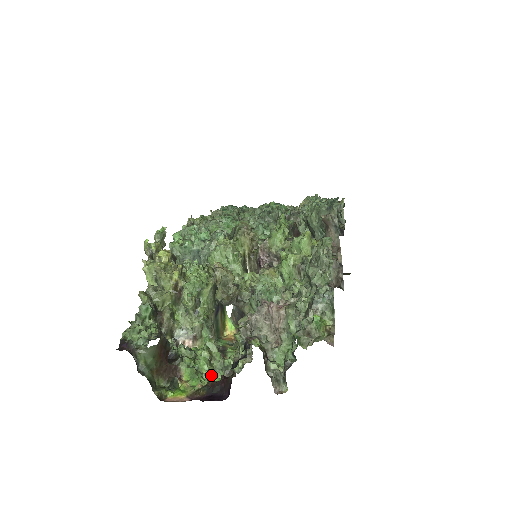
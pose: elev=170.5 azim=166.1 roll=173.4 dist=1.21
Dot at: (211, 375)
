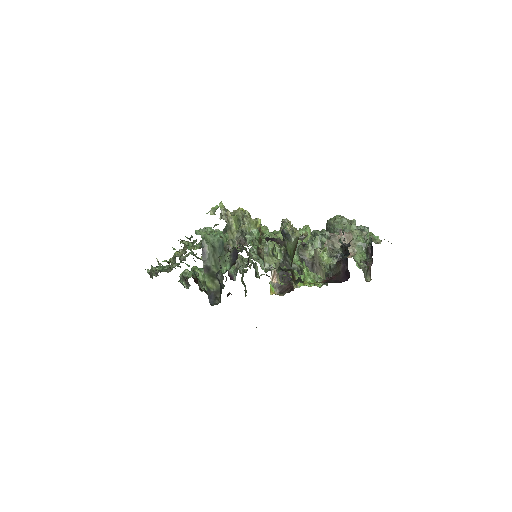
Dot at: occluded
